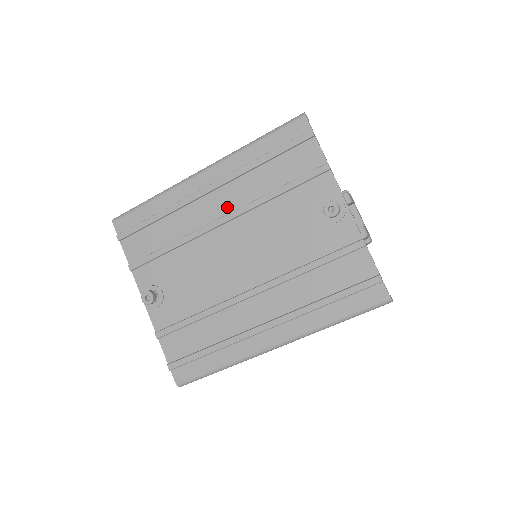
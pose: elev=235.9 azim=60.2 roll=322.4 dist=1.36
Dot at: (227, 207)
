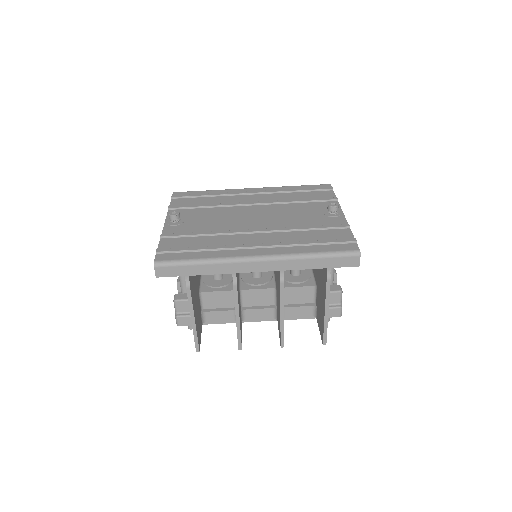
Dot at: (260, 200)
